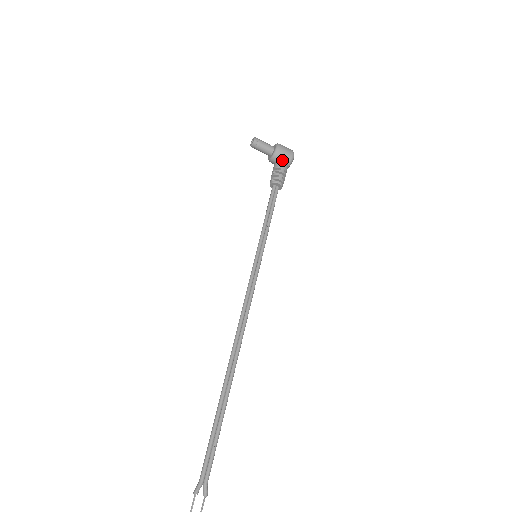
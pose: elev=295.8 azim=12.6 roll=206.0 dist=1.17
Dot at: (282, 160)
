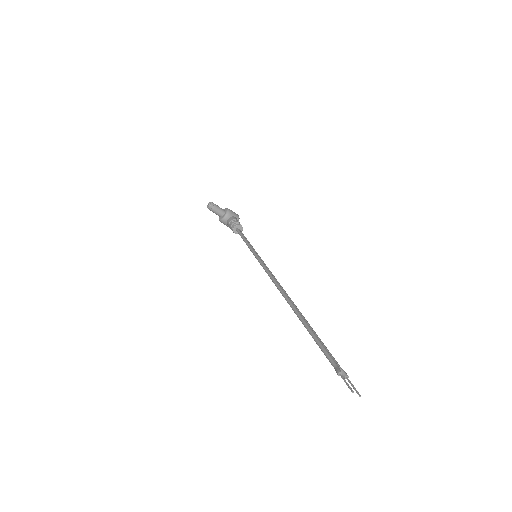
Dot at: (234, 216)
